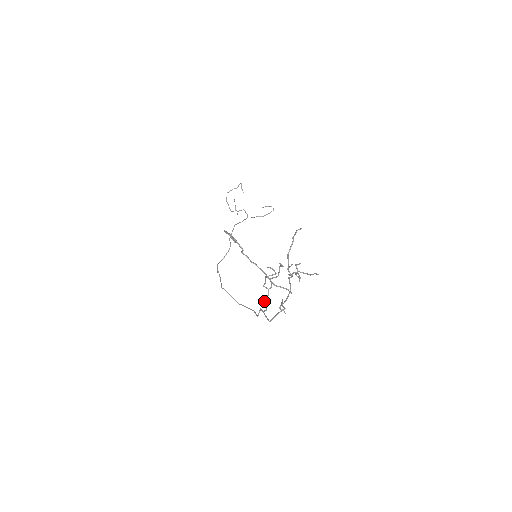
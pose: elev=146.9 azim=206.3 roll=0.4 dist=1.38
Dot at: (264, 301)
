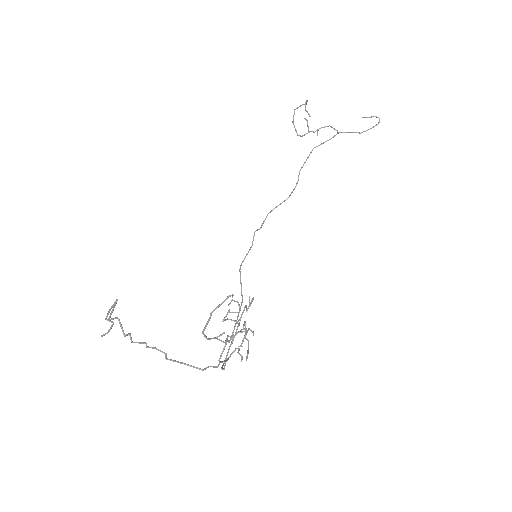
Dot at: (236, 329)
